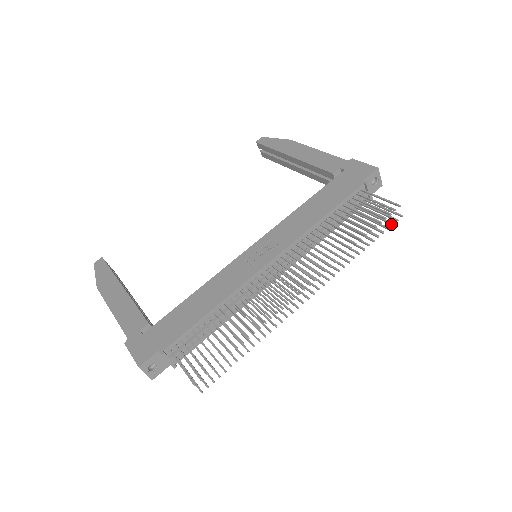
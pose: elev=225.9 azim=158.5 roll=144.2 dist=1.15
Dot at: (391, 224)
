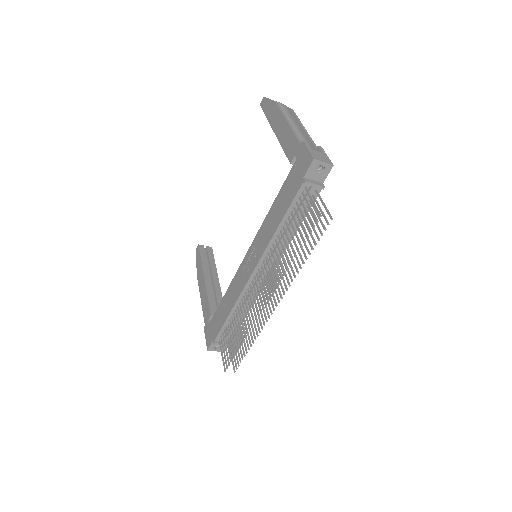
Dot at: occluded
